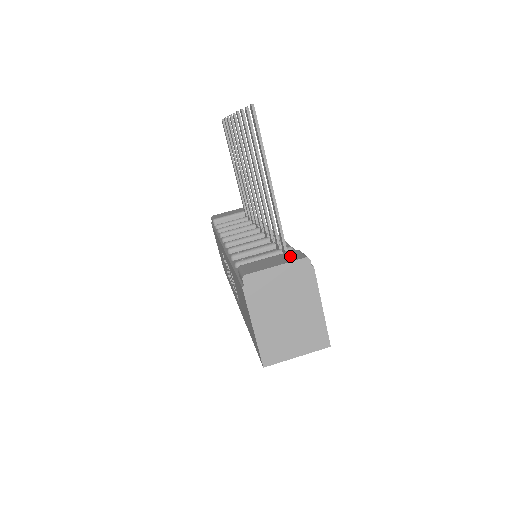
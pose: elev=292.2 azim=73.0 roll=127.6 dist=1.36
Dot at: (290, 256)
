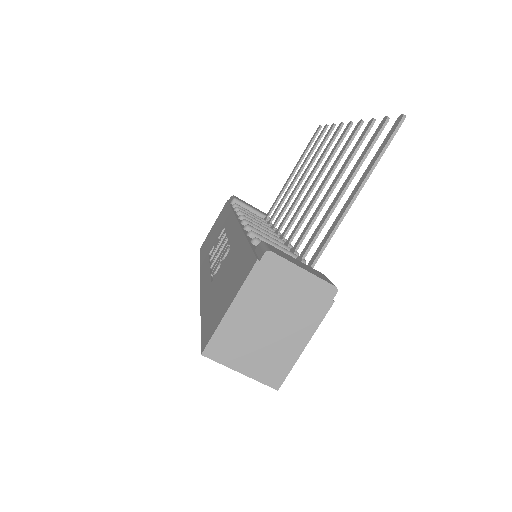
Dot at: (319, 274)
